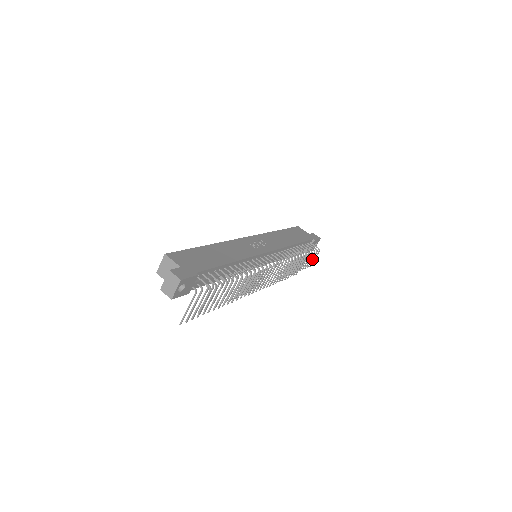
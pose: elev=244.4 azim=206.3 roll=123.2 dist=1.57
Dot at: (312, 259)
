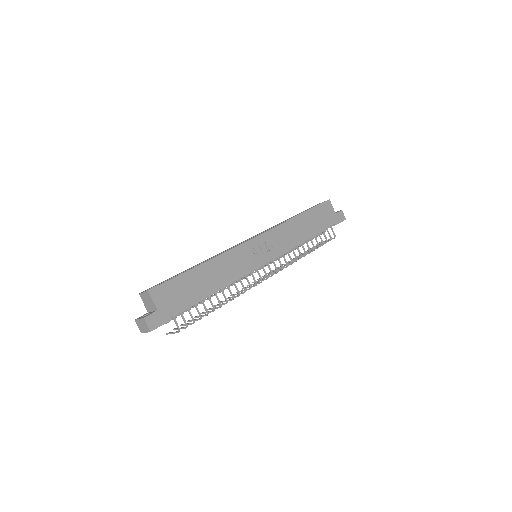
Dot at: occluded
